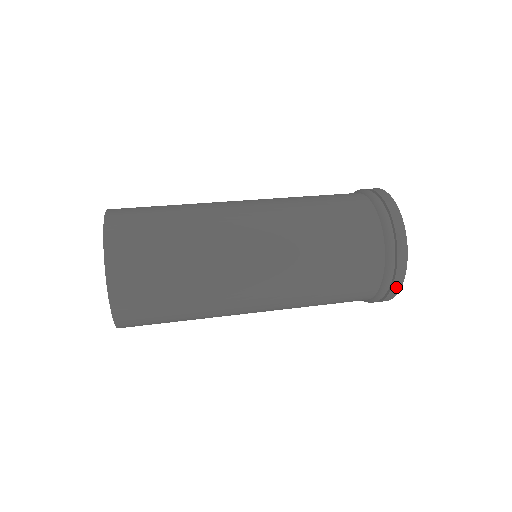
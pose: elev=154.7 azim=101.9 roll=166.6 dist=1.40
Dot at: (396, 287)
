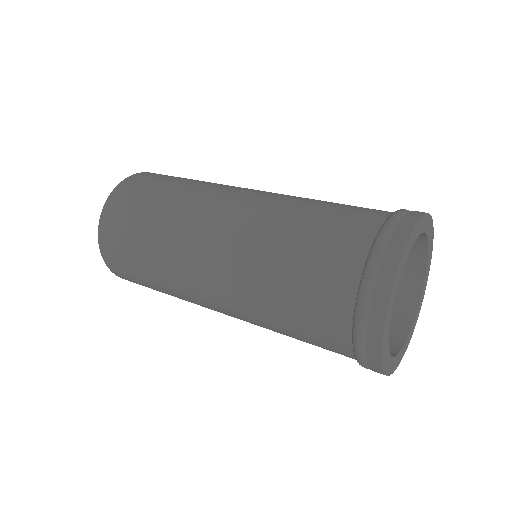
Dot at: (375, 368)
